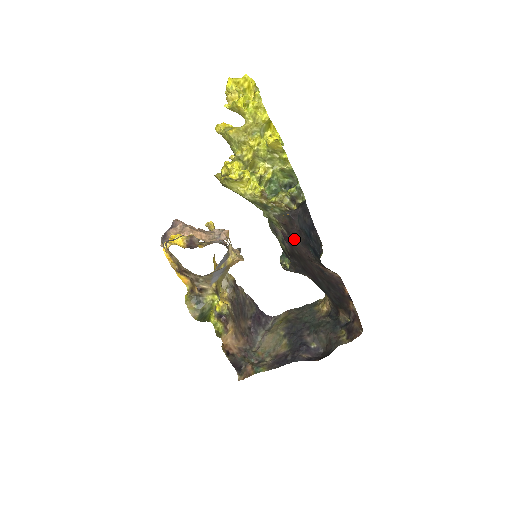
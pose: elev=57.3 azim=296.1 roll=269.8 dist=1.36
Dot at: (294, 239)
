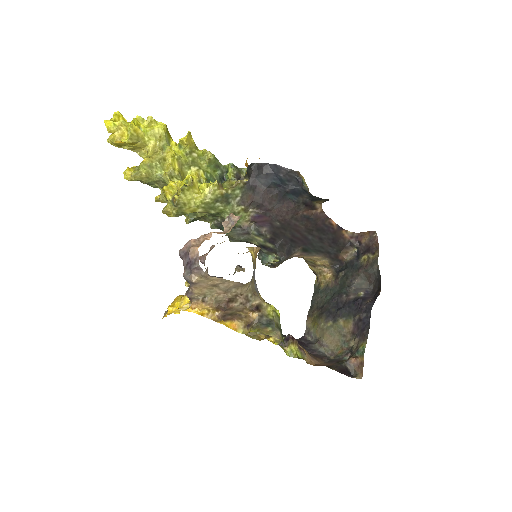
Dot at: (269, 206)
